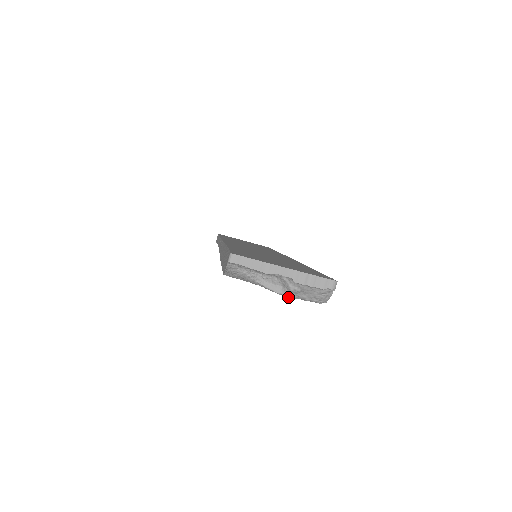
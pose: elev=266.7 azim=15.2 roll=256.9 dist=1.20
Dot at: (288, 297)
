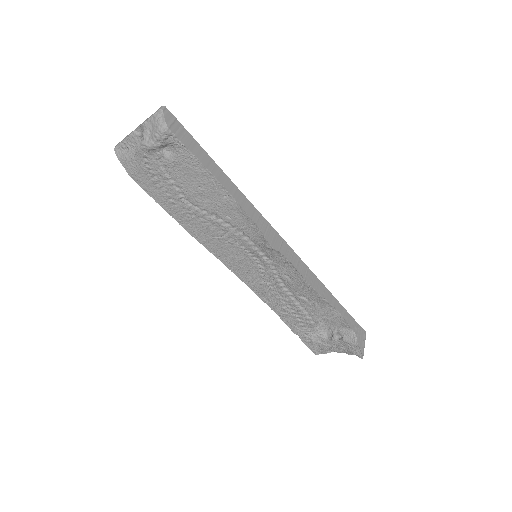
Dot at: (147, 144)
